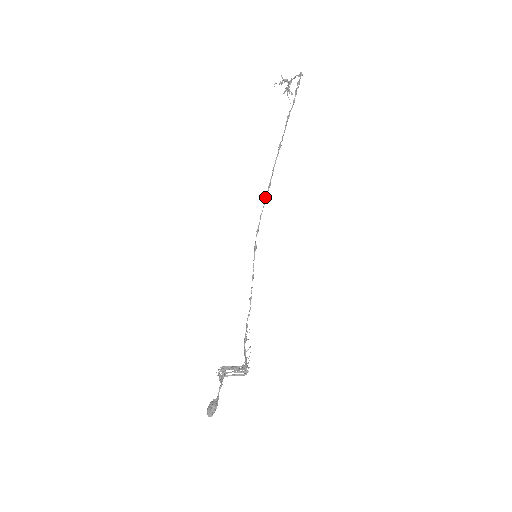
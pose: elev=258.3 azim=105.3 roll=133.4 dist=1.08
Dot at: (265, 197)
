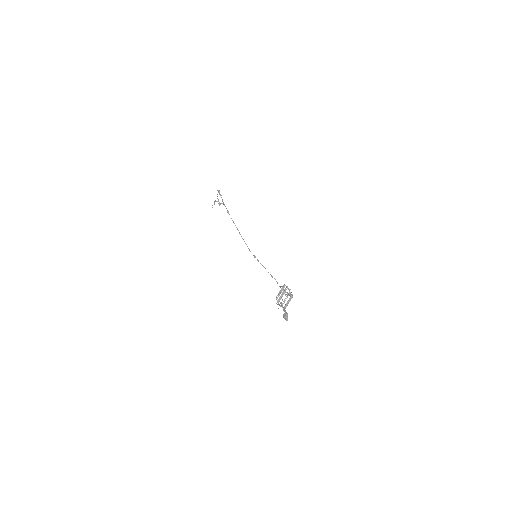
Dot at: occluded
